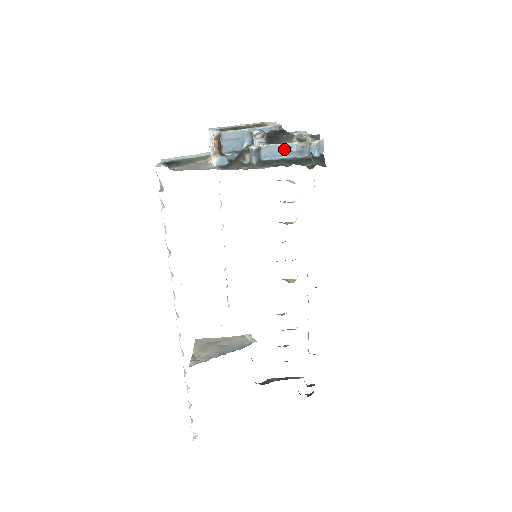
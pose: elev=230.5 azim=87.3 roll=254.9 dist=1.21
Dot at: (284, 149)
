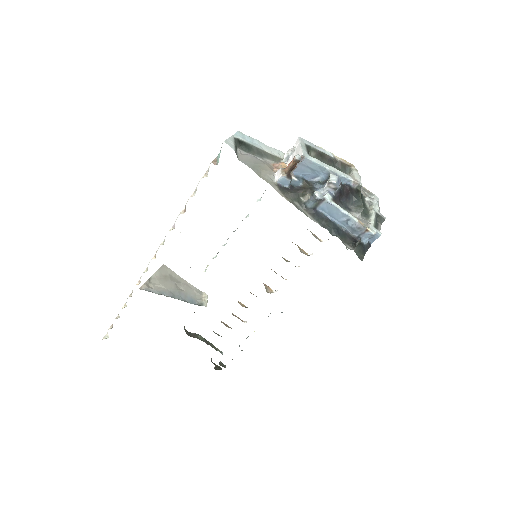
Dot at: (342, 216)
